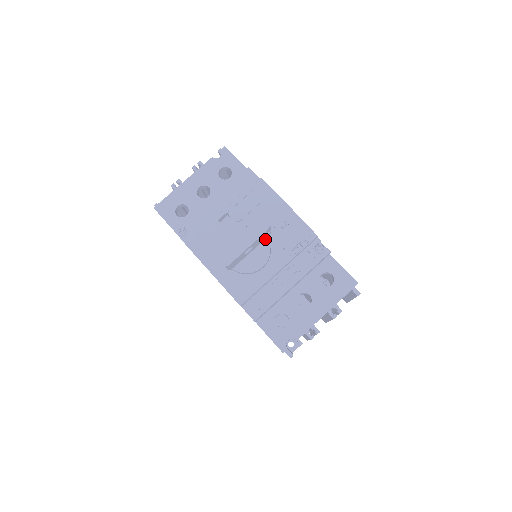
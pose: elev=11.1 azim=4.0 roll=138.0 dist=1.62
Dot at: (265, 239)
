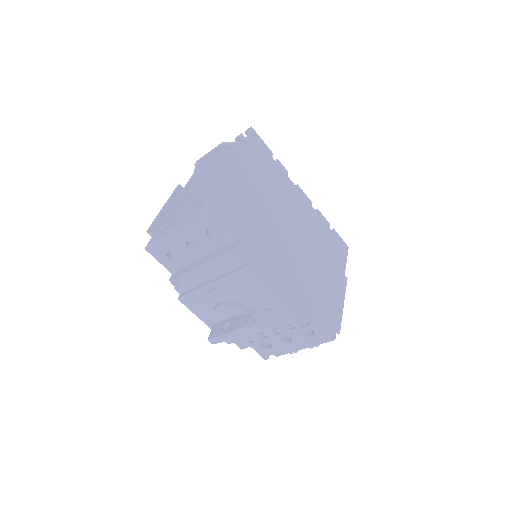
Dot at: occluded
